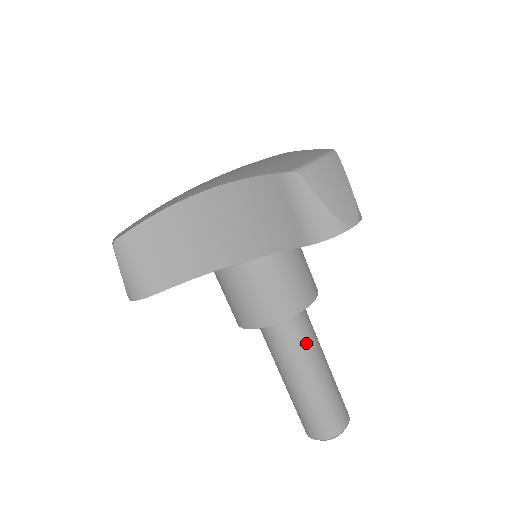
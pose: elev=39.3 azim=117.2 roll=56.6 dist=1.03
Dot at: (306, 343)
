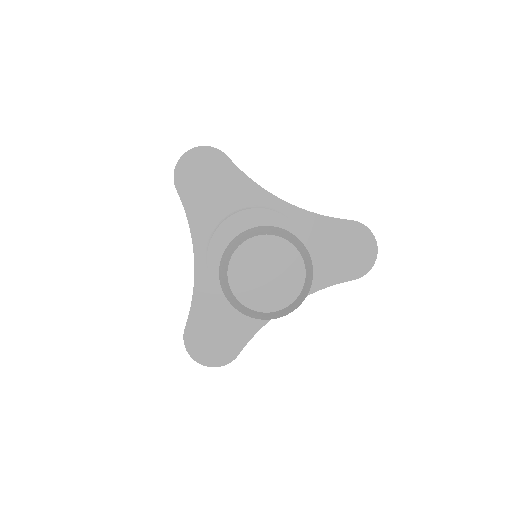
Dot at: occluded
